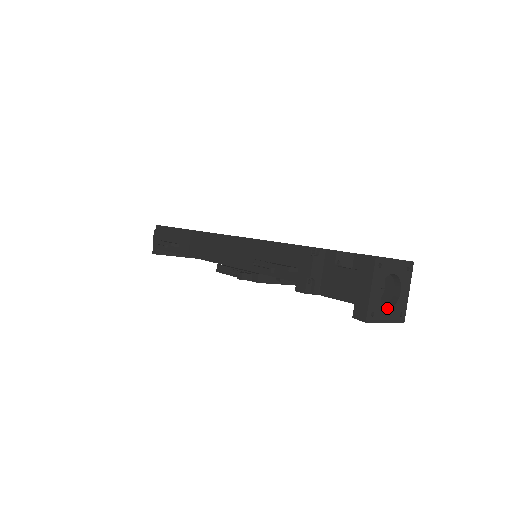
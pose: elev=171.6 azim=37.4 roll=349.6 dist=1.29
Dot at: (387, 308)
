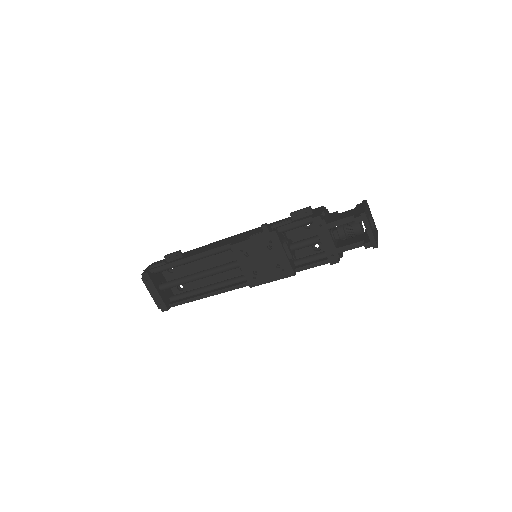
Dot at: (371, 226)
